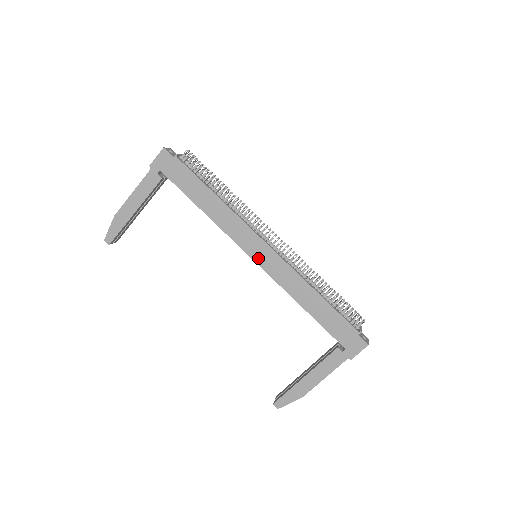
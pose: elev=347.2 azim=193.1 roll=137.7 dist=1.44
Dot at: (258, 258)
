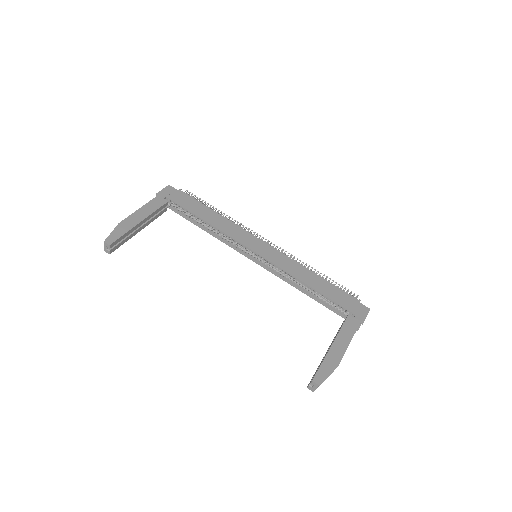
Dot at: (261, 252)
